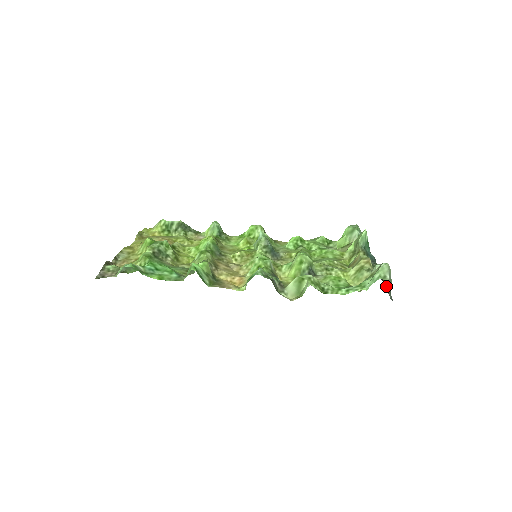
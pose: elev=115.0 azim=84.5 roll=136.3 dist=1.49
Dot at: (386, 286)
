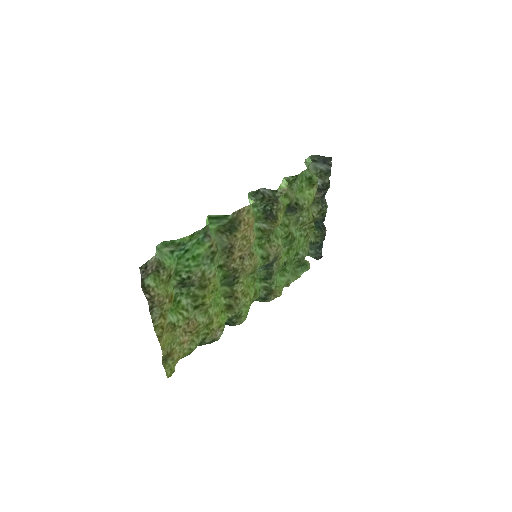
Dot at: (324, 170)
